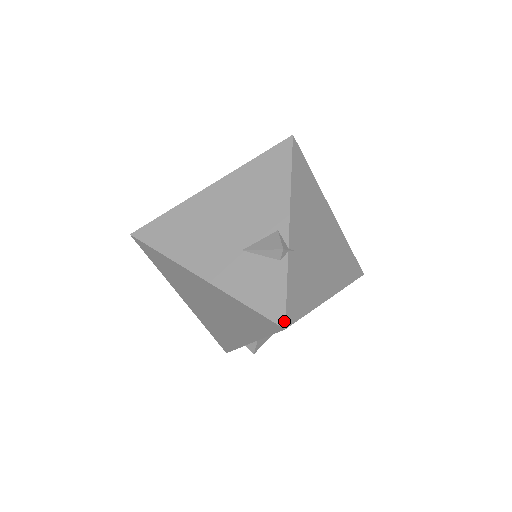
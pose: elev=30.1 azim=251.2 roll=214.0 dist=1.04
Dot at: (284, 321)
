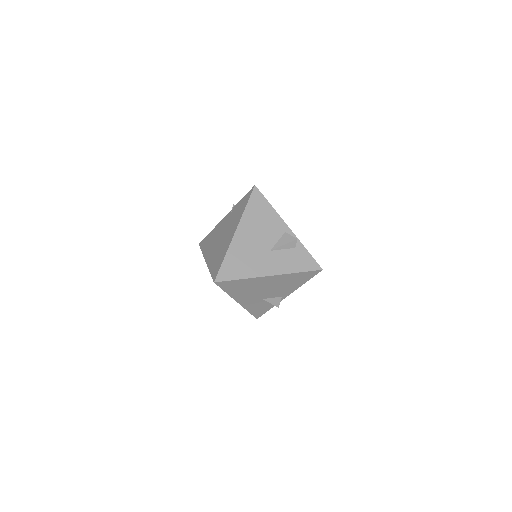
Dot at: occluded
